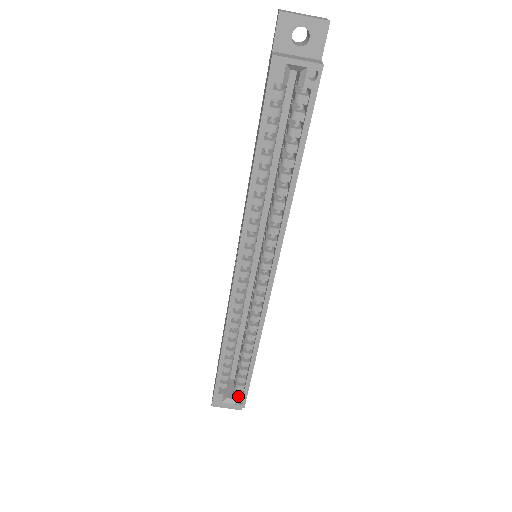
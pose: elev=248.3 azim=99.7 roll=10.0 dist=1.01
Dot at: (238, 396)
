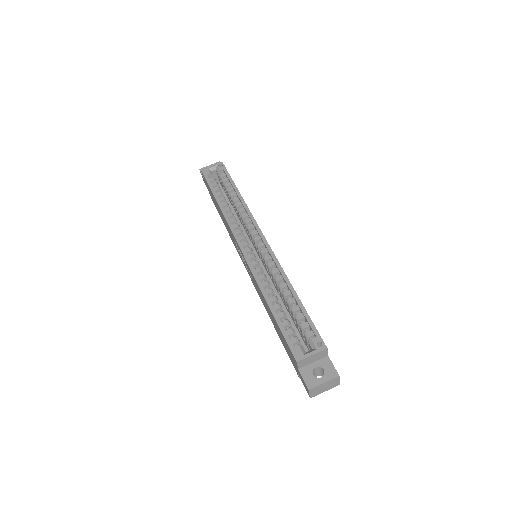
Dot at: (312, 339)
